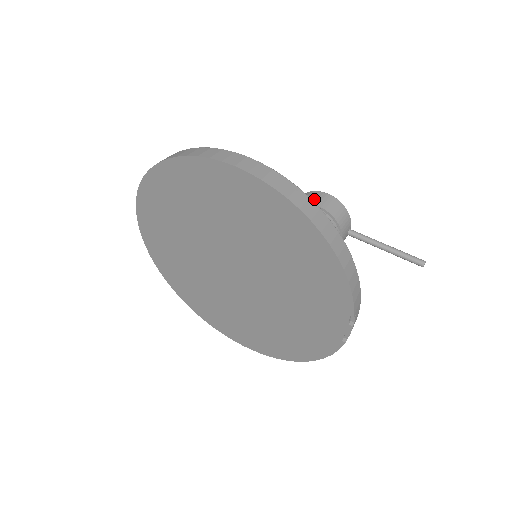
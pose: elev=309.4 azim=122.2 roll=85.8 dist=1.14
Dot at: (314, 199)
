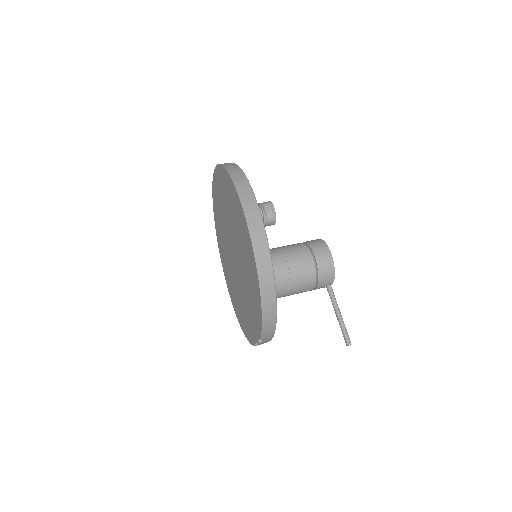
Dot at: (318, 250)
